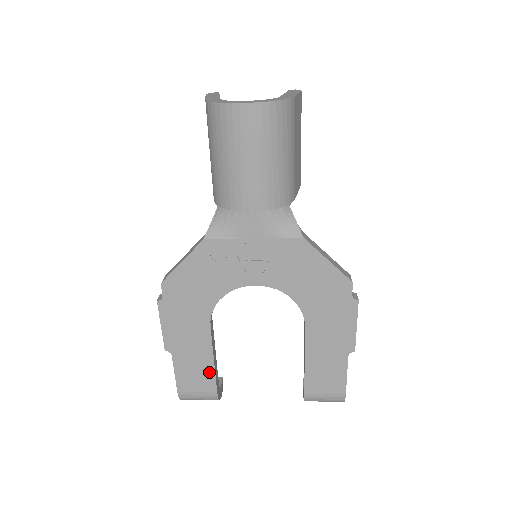
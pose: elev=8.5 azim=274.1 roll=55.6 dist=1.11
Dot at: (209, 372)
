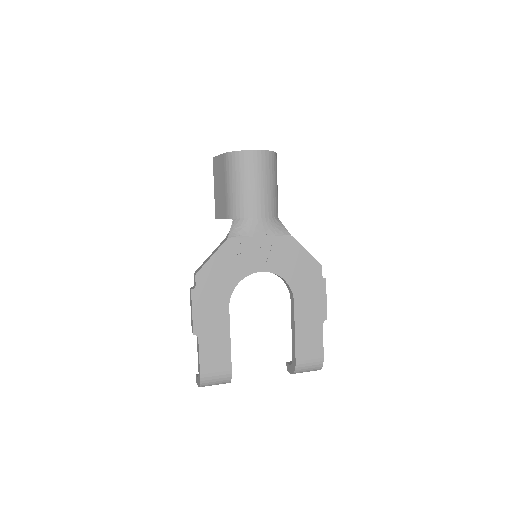
Dot at: (226, 351)
